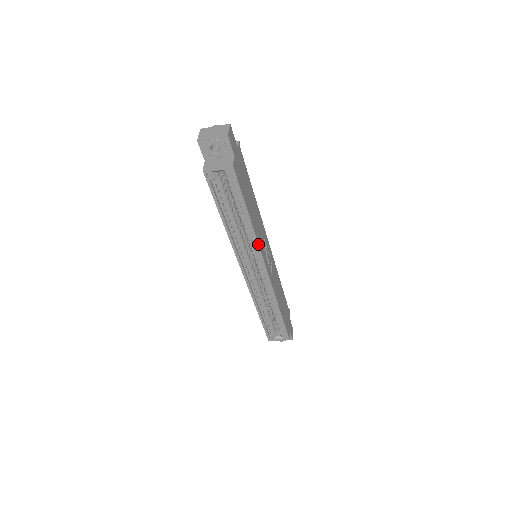
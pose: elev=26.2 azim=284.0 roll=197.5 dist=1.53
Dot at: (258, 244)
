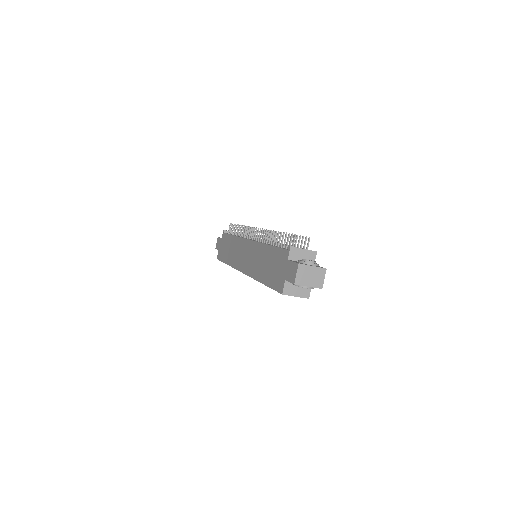
Dot at: occluded
